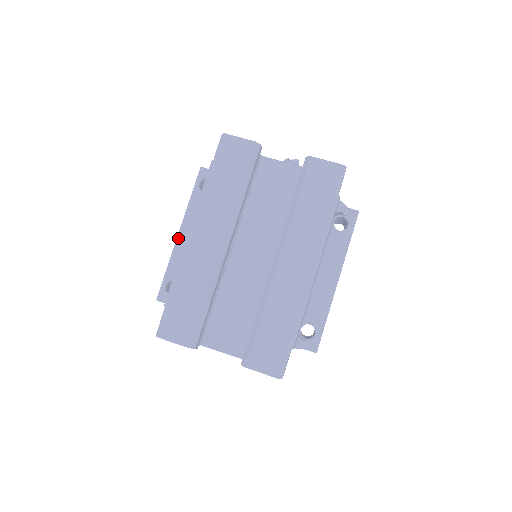
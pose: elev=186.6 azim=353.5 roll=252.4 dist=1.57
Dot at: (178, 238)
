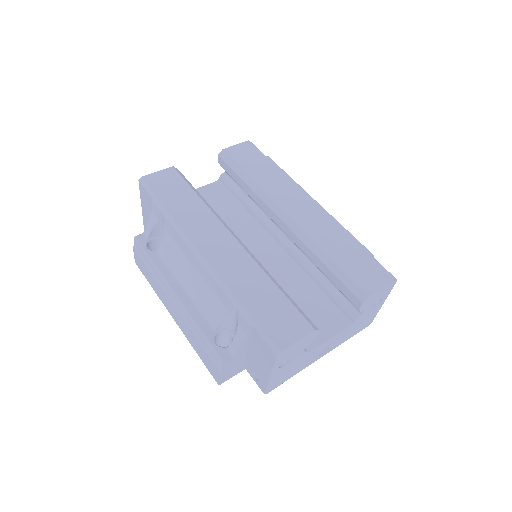
Dot at: (179, 298)
